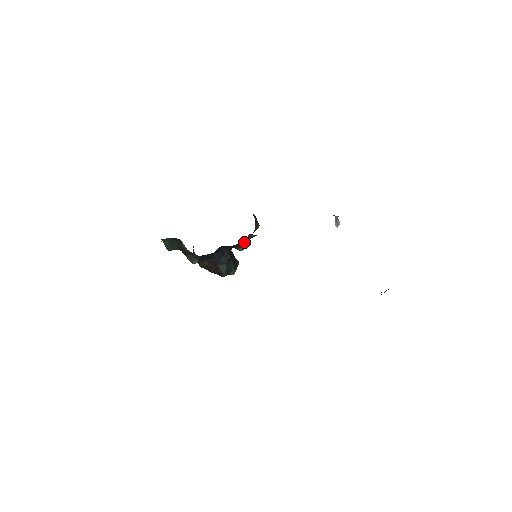
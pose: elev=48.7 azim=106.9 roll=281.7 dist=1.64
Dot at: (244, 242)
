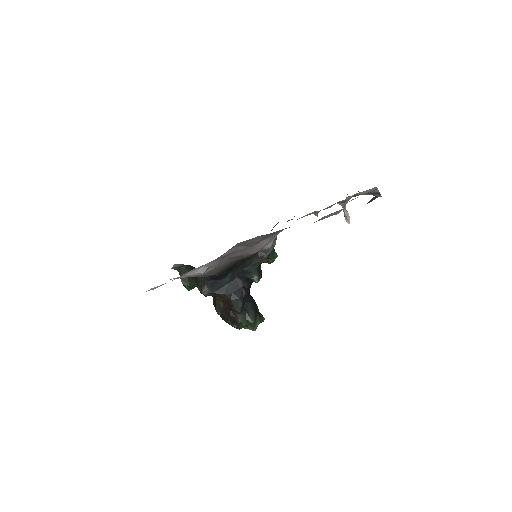
Dot at: (258, 270)
